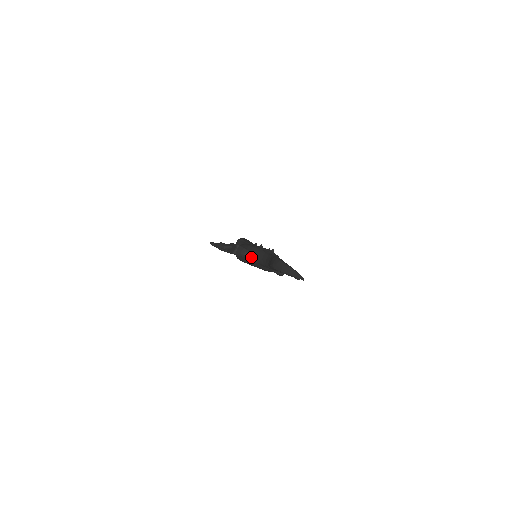
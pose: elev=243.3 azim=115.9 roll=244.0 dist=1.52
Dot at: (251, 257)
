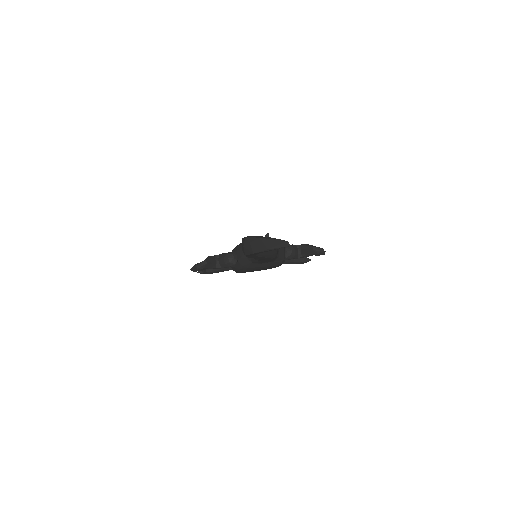
Dot at: (240, 260)
